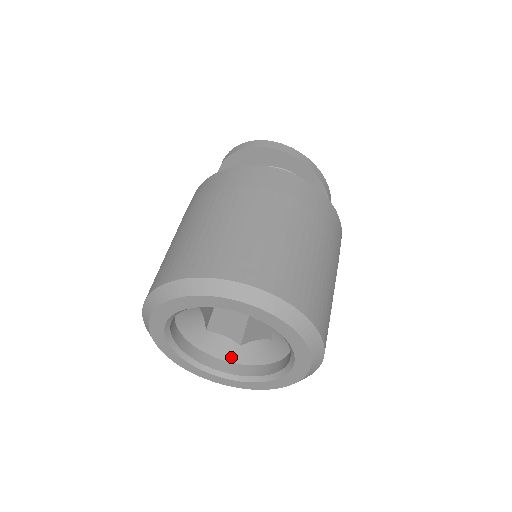
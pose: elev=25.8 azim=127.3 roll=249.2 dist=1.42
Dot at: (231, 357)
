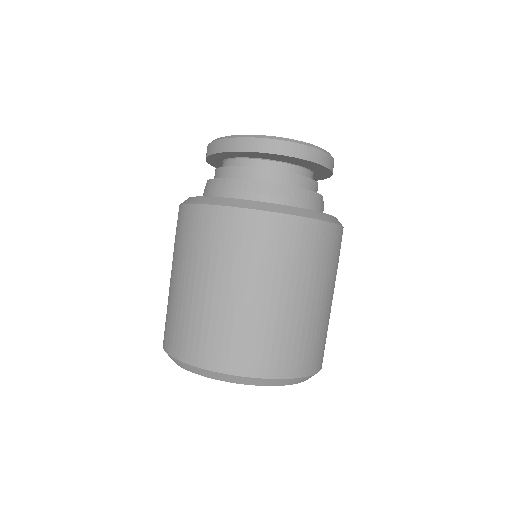
Dot at: occluded
